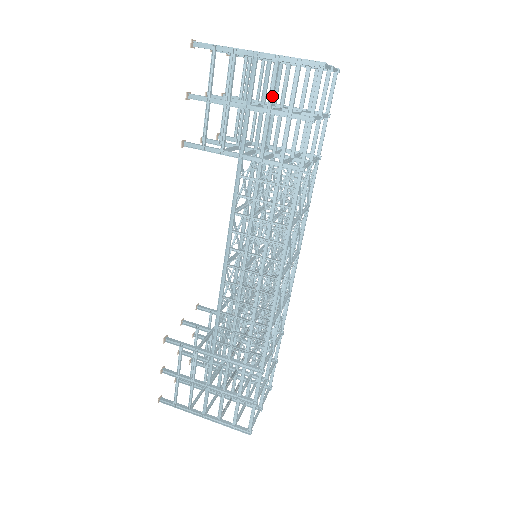
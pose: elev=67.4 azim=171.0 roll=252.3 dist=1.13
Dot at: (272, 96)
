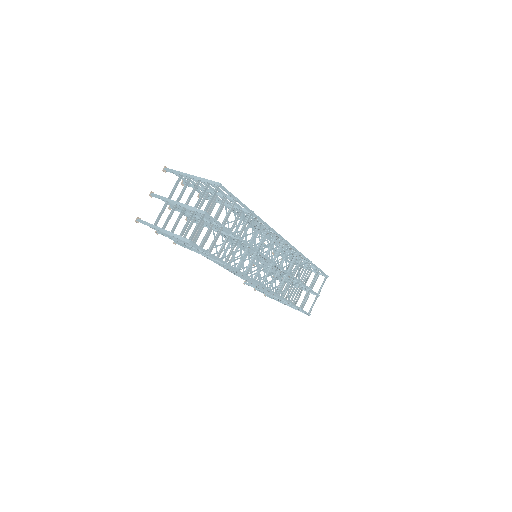
Dot at: (185, 243)
